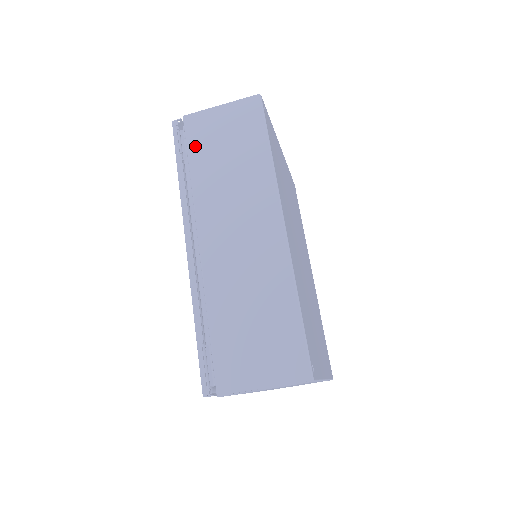
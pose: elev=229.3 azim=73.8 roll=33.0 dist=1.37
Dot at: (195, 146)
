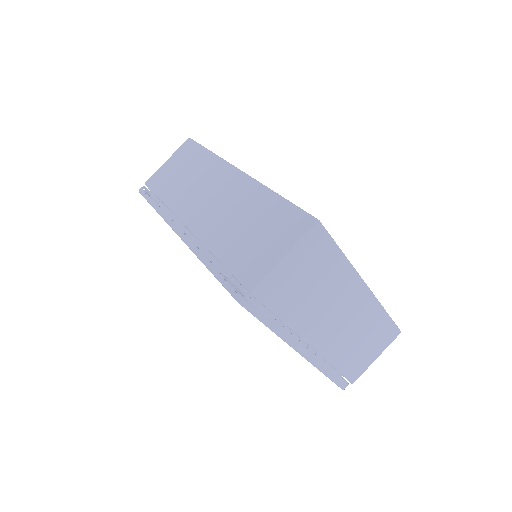
Dot at: (159, 188)
